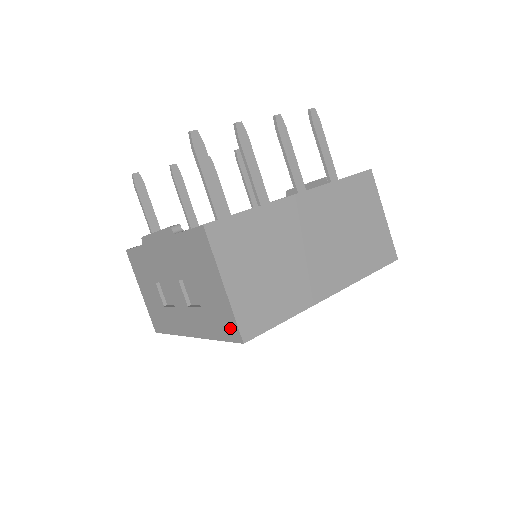
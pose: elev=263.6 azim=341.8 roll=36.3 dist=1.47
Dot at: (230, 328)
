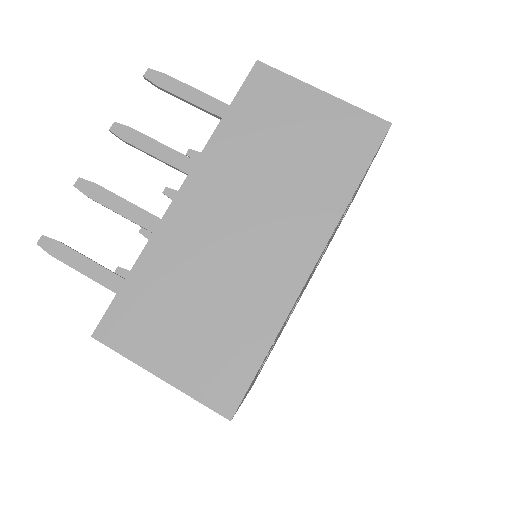
Dot at: occluded
